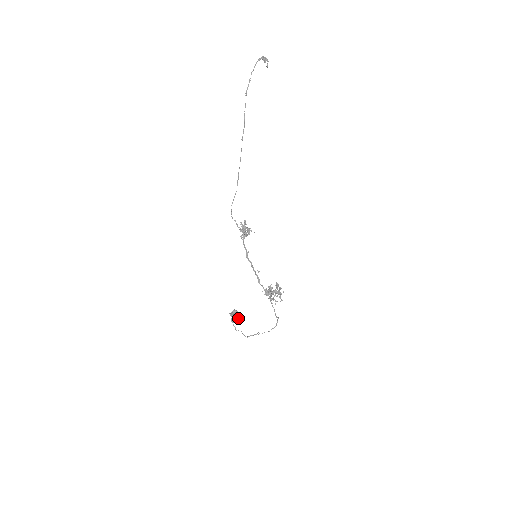
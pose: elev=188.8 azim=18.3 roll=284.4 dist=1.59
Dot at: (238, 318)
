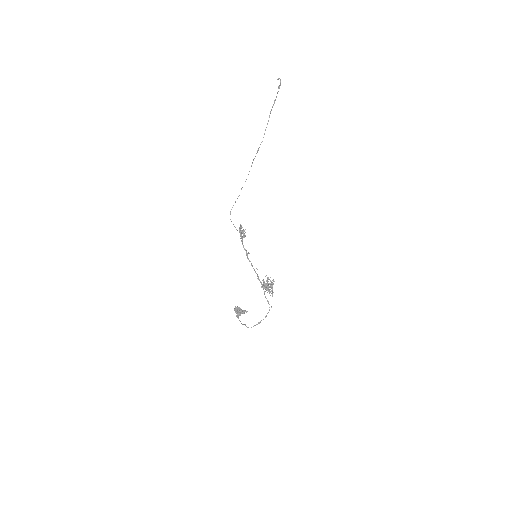
Dot at: (243, 313)
